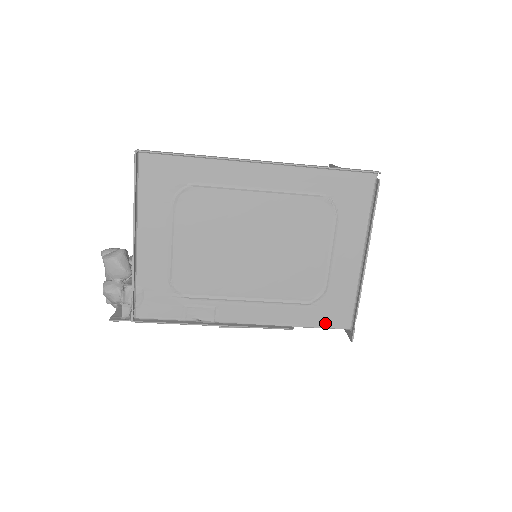
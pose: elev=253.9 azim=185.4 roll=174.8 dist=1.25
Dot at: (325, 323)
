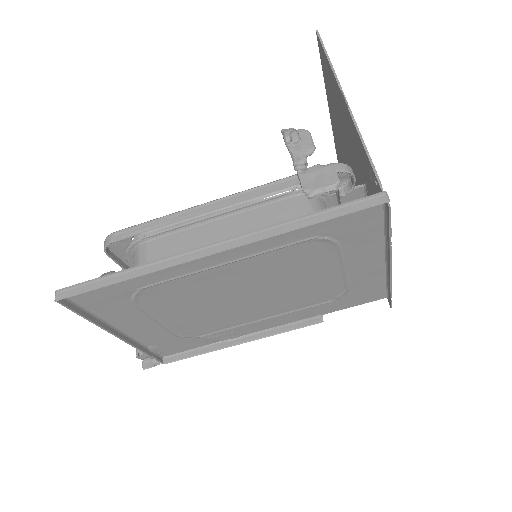
Dot at: (356, 303)
